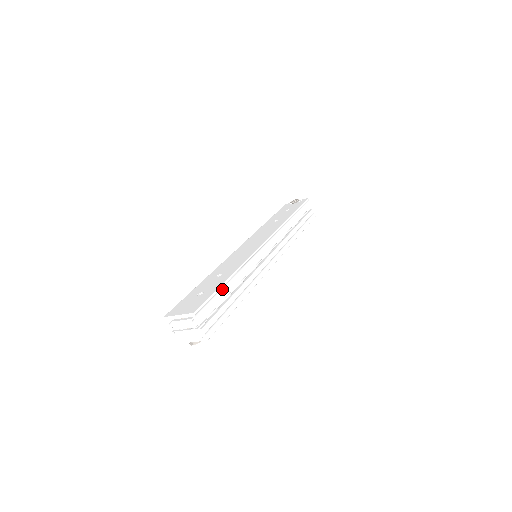
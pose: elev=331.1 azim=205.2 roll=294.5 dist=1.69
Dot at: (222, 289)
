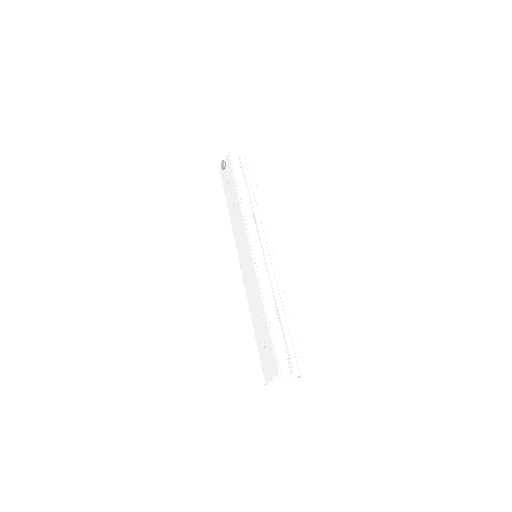
Dot at: (272, 329)
